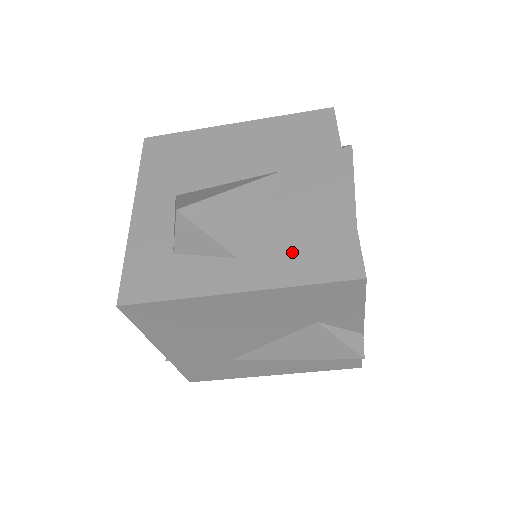
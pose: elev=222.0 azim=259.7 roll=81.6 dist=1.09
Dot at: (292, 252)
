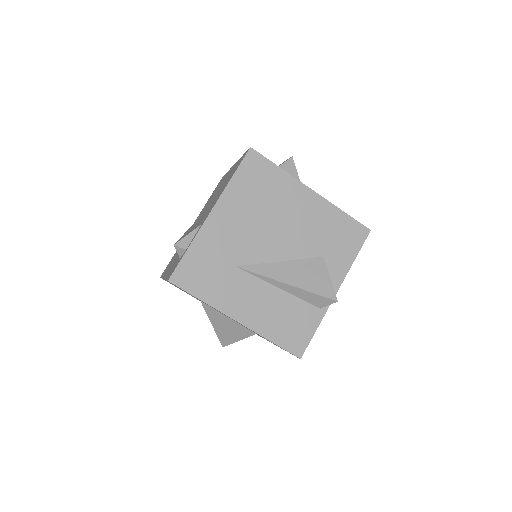
Dot at: occluded
